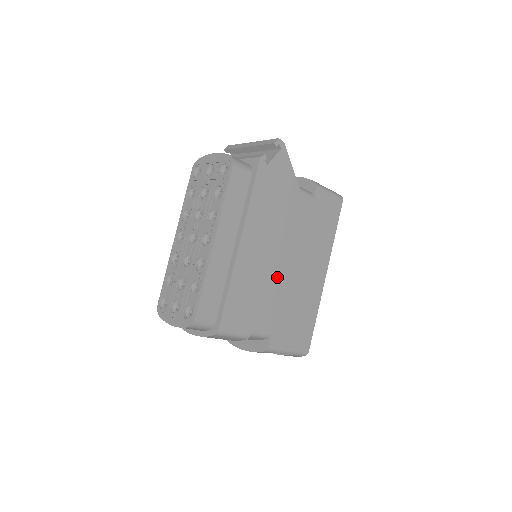
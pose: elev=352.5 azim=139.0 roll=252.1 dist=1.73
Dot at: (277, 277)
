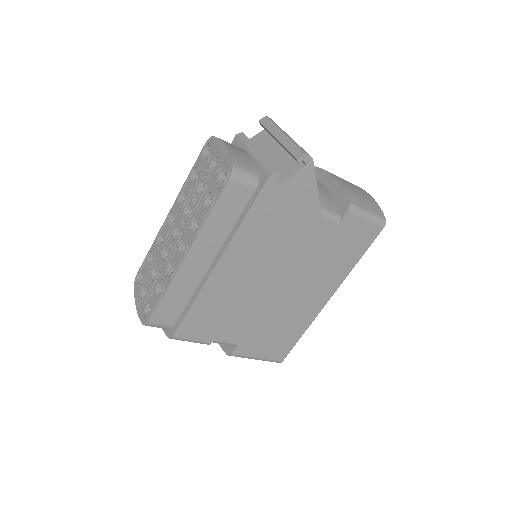
Dot at: (260, 297)
